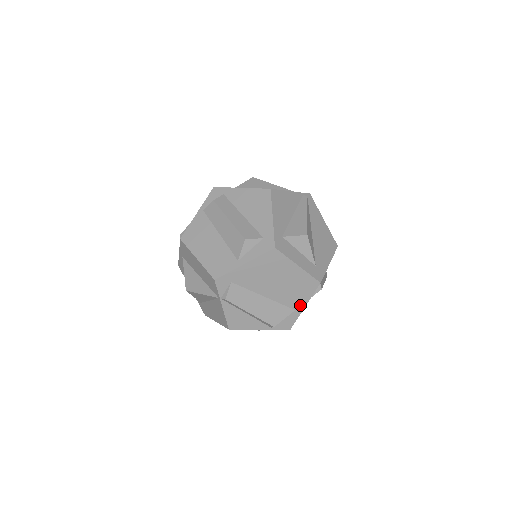
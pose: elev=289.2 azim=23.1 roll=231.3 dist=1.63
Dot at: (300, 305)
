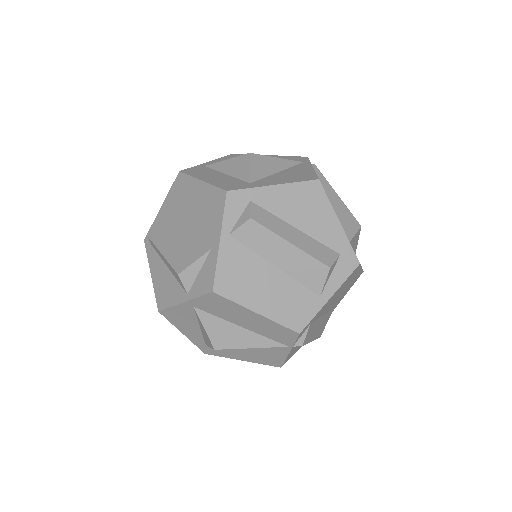
Dot at: occluded
